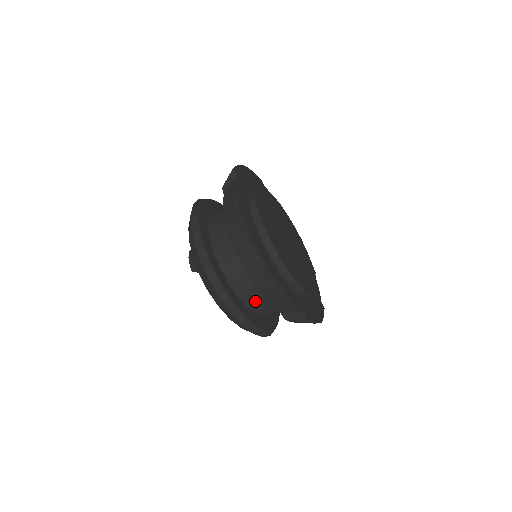
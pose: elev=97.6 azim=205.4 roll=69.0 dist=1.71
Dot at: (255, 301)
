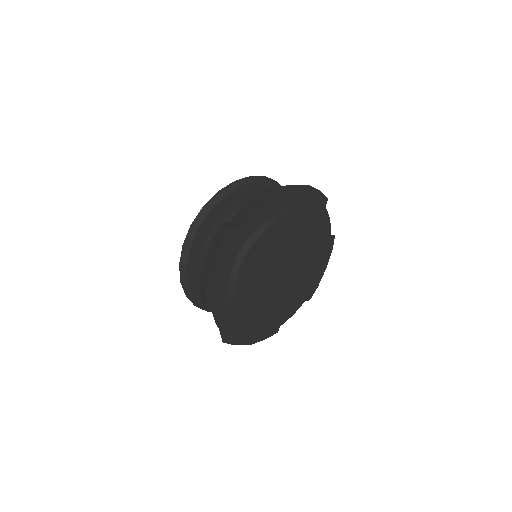
Dot at: occluded
